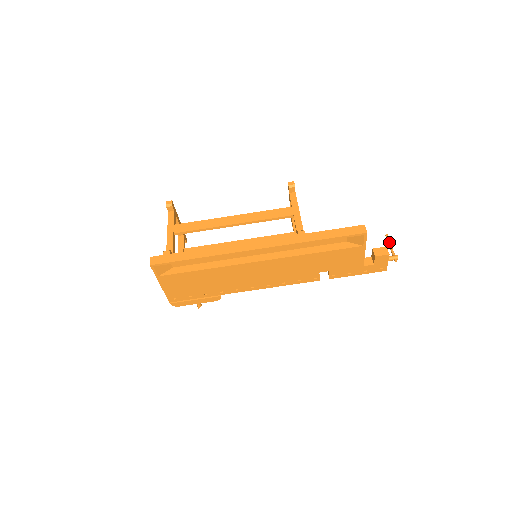
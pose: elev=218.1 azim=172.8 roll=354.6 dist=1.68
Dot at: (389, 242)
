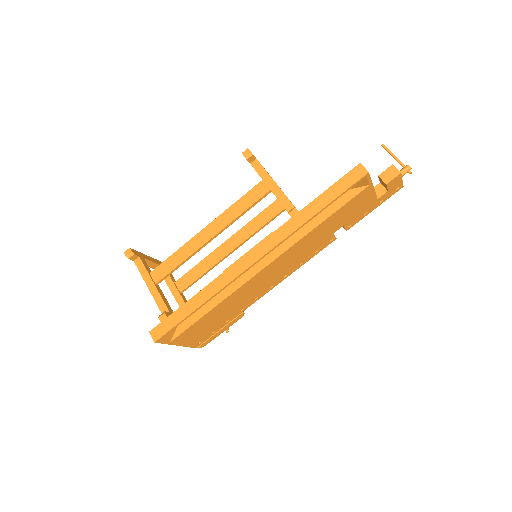
Dot at: (390, 153)
